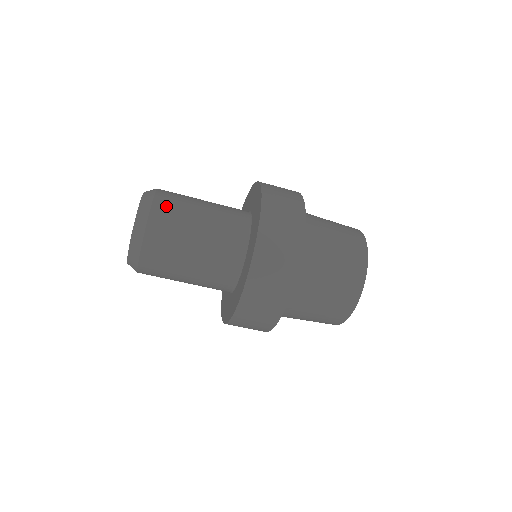
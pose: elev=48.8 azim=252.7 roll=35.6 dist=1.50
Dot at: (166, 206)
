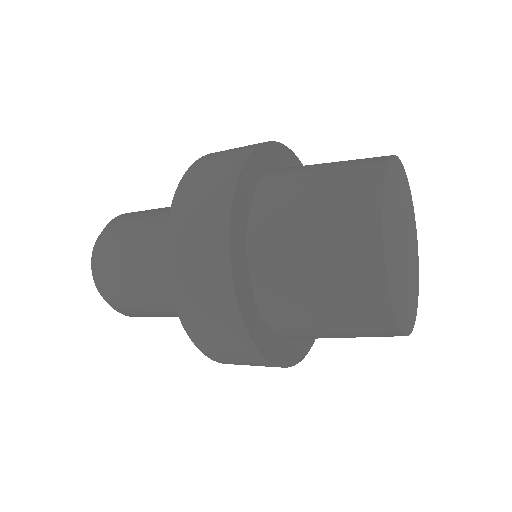
Dot at: (107, 257)
